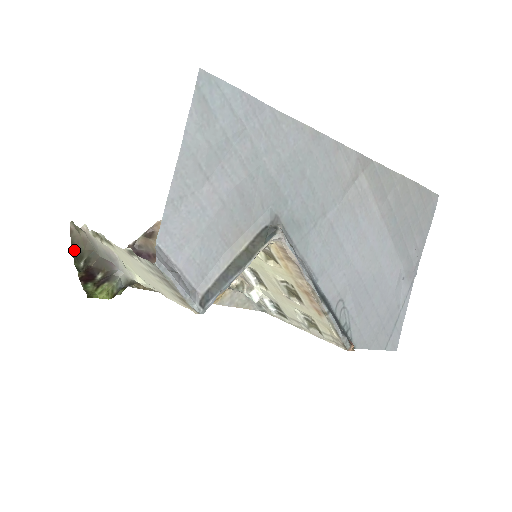
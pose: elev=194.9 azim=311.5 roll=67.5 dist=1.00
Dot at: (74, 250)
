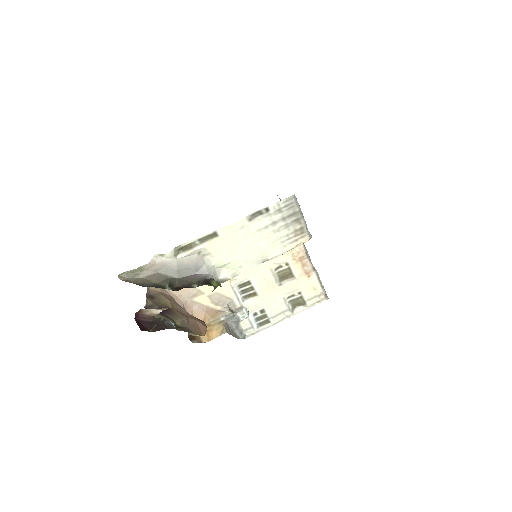
Dot at: (149, 286)
